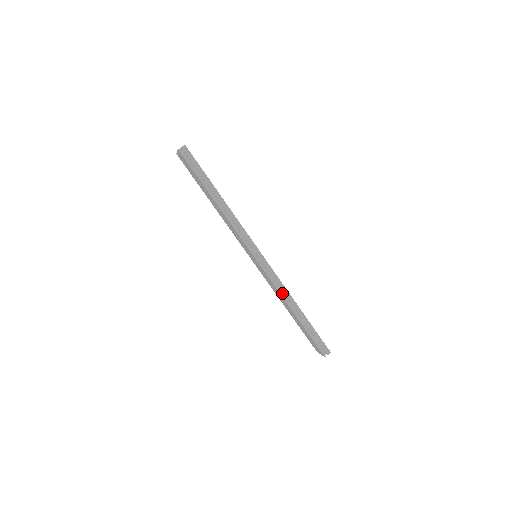
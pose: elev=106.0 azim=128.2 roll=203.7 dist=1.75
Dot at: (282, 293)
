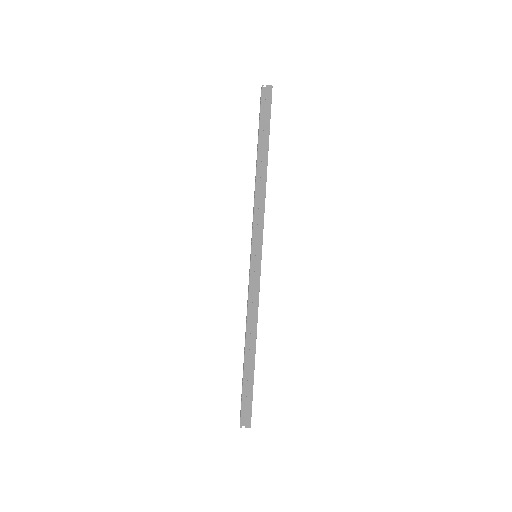
Dot at: (251, 316)
